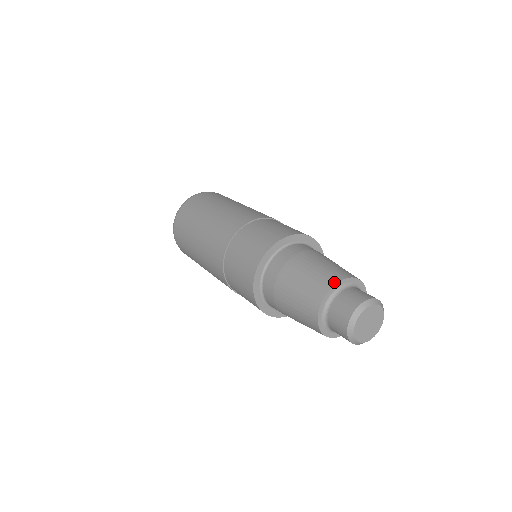
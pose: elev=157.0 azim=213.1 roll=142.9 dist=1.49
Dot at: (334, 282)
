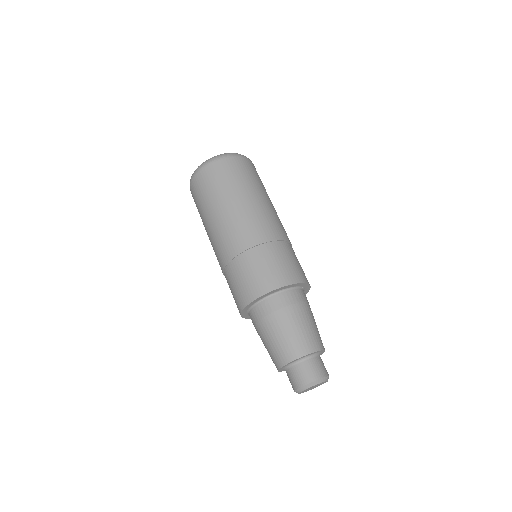
Dot at: (316, 349)
